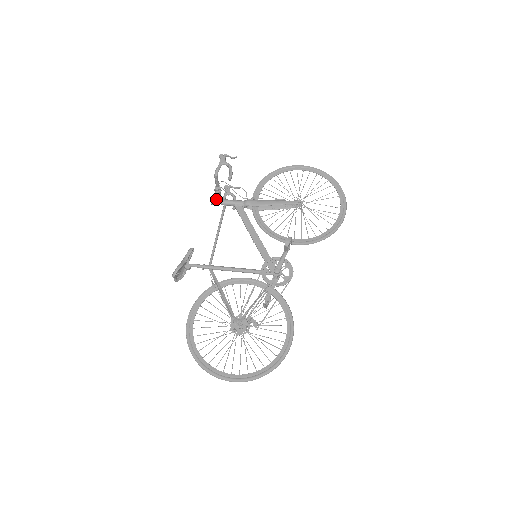
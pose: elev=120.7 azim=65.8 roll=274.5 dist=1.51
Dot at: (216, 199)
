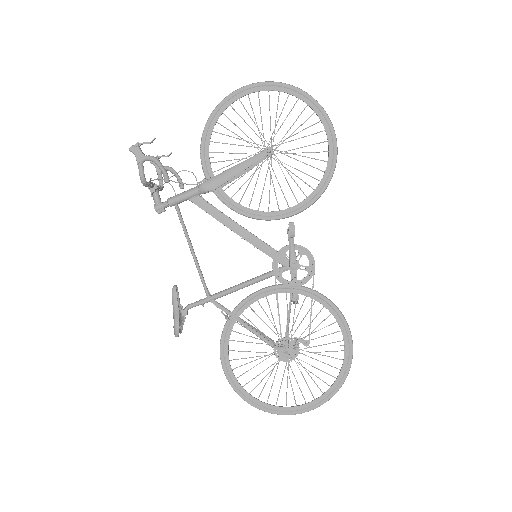
Dot at: (160, 204)
